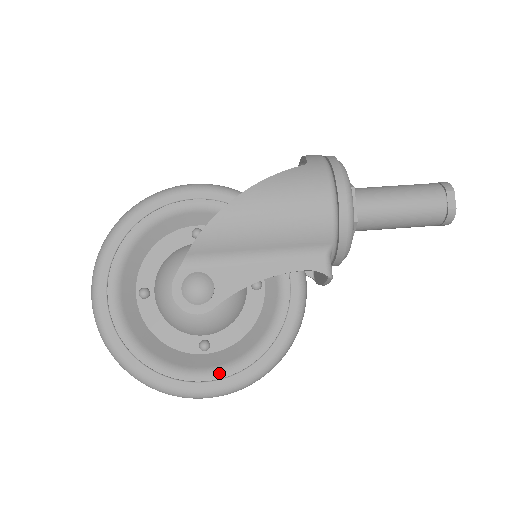
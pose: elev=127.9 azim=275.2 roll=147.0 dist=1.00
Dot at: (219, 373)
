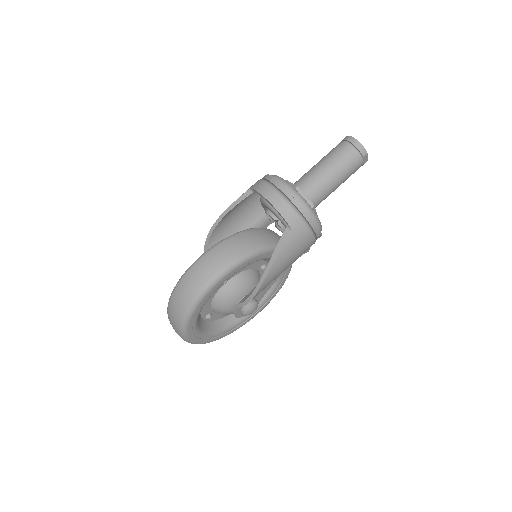
Dot at: (262, 305)
